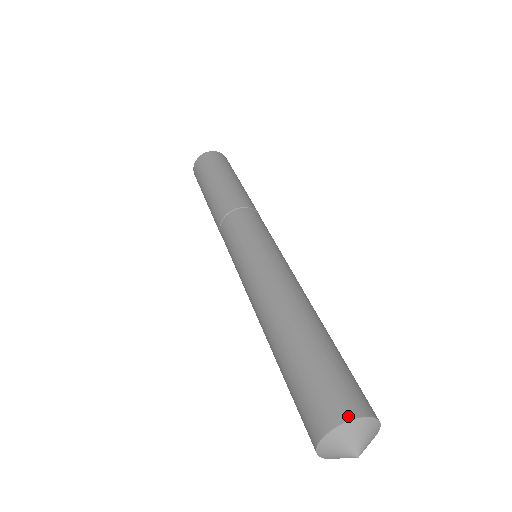
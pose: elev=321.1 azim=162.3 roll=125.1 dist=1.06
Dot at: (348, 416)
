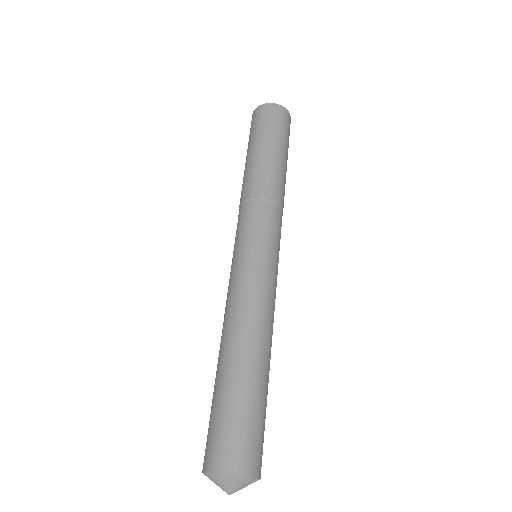
Dot at: (244, 472)
